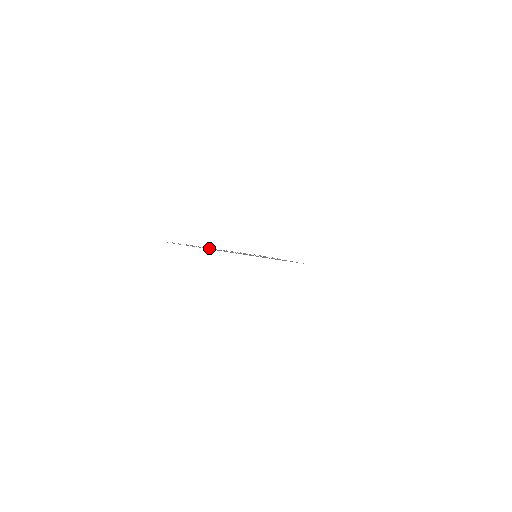
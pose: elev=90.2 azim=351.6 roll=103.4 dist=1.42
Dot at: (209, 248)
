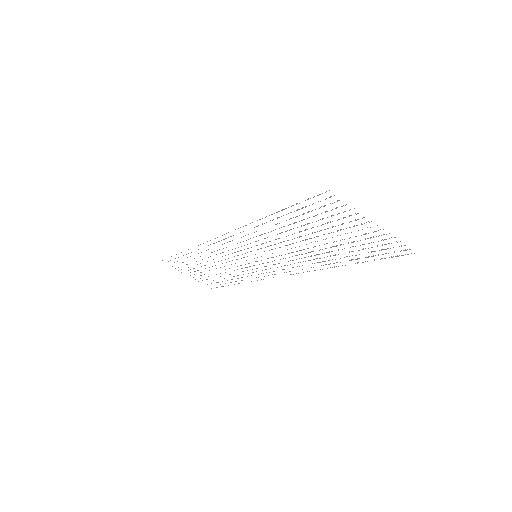
Dot at: occluded
